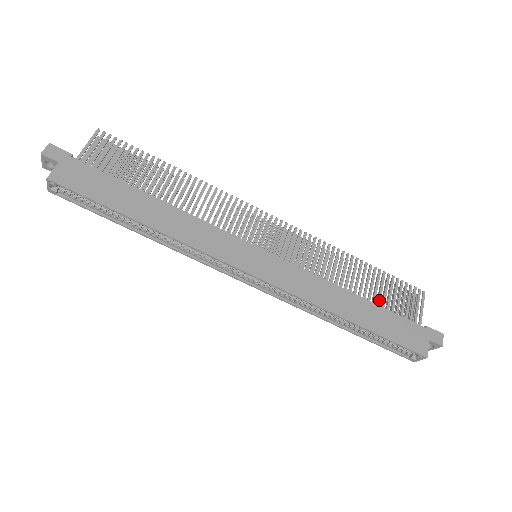
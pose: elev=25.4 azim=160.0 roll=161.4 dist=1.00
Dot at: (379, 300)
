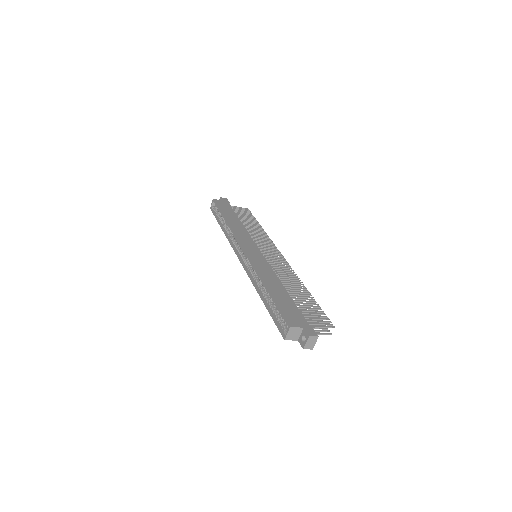
Dot at: (297, 302)
